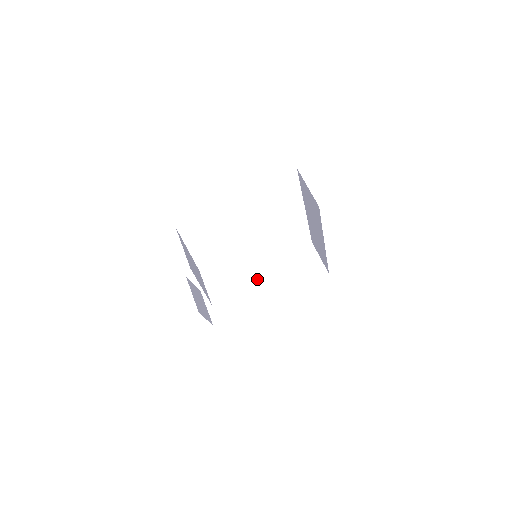
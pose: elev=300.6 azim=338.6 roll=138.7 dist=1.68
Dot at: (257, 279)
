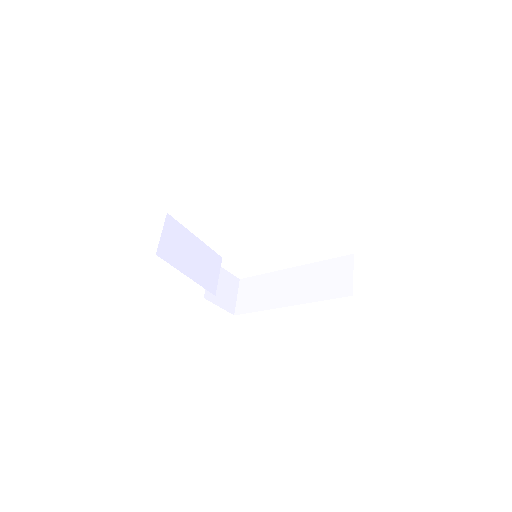
Dot at: (287, 280)
